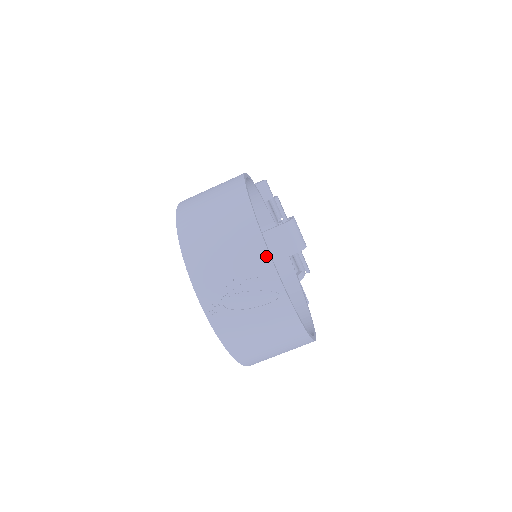
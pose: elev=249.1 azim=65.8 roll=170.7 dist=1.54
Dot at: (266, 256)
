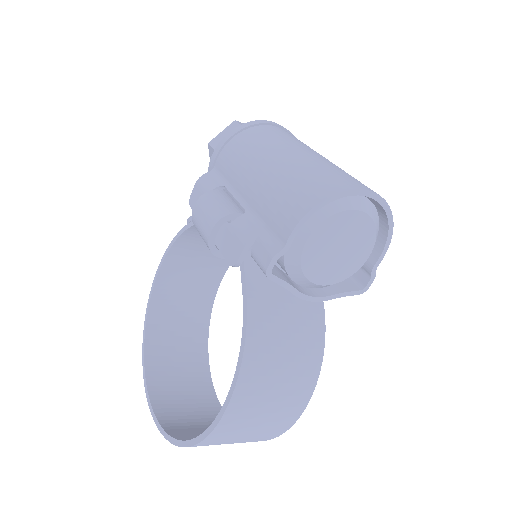
Dot at: occluded
